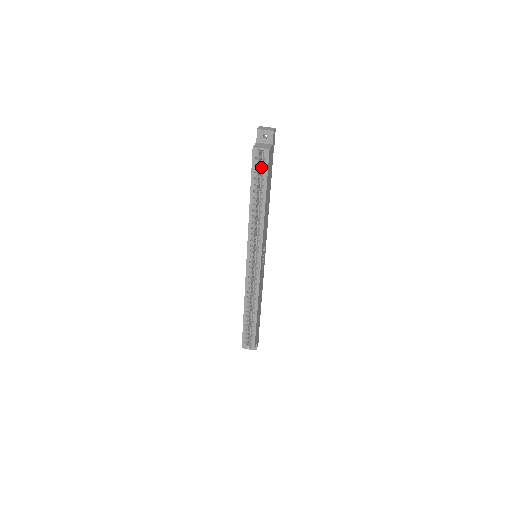
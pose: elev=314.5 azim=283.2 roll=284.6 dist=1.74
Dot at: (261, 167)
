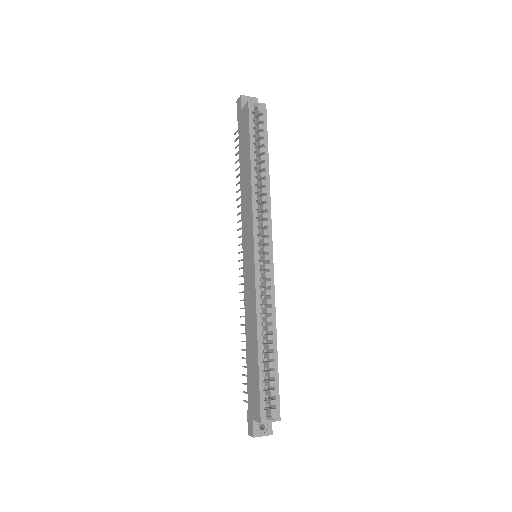
Dot at: occluded
